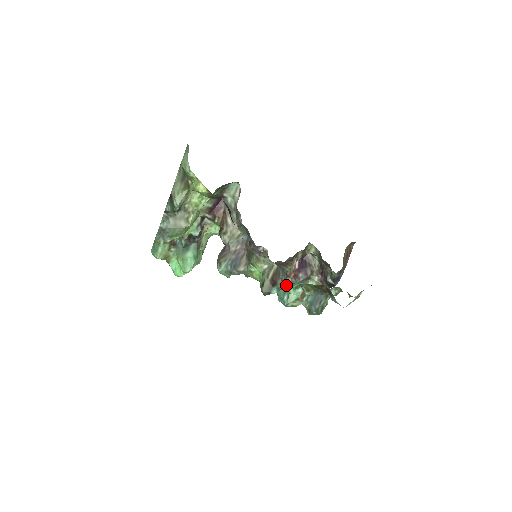
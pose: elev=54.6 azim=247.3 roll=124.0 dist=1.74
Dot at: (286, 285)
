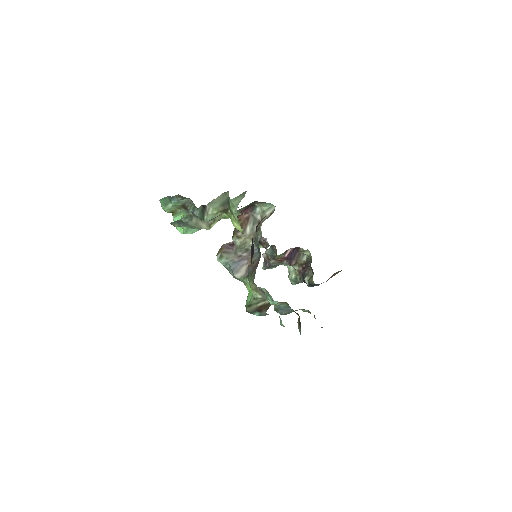
Dot at: (268, 314)
